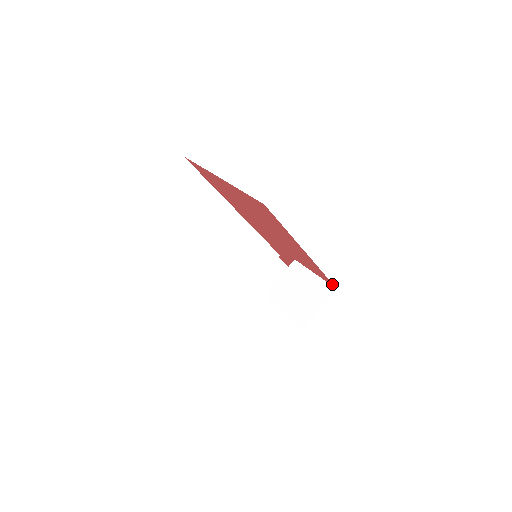
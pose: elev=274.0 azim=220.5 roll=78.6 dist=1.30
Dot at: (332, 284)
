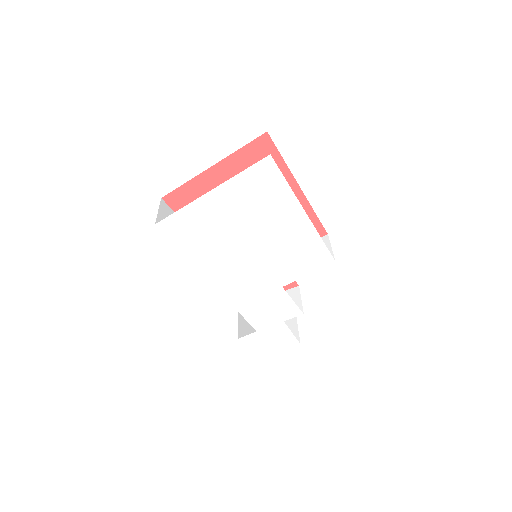
Dot at: (323, 230)
